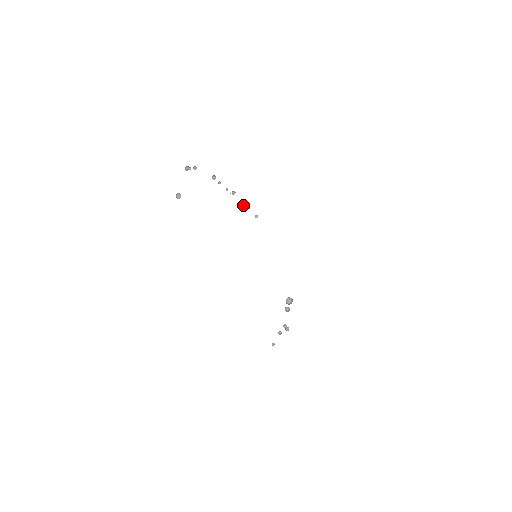
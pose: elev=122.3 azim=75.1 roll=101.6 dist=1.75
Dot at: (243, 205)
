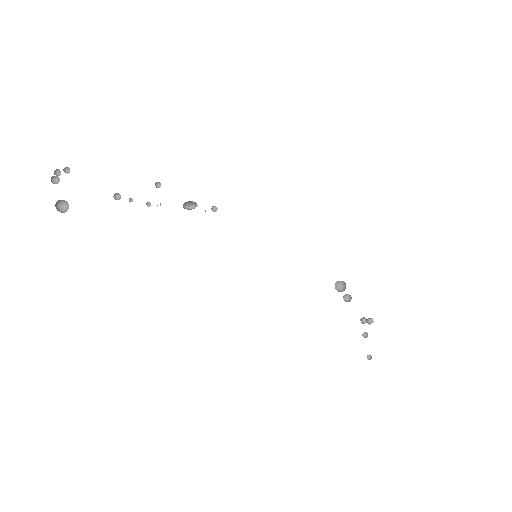
Dot at: occluded
